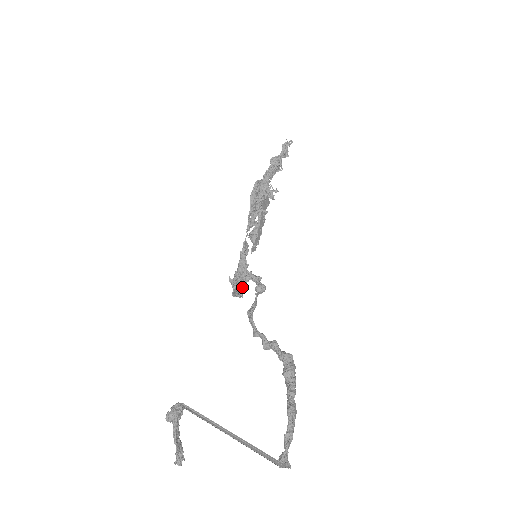
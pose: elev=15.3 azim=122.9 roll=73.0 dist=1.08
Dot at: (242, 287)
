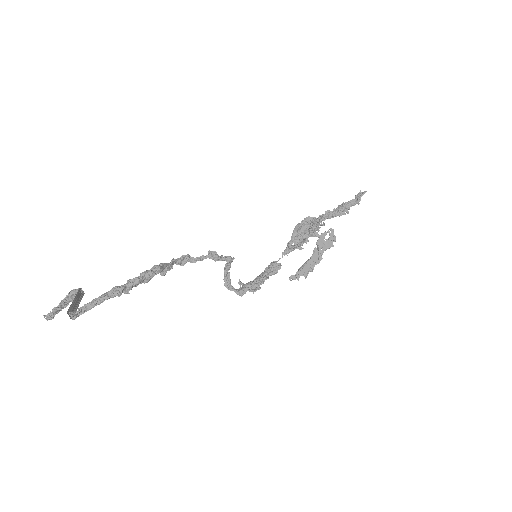
Dot at: (245, 288)
